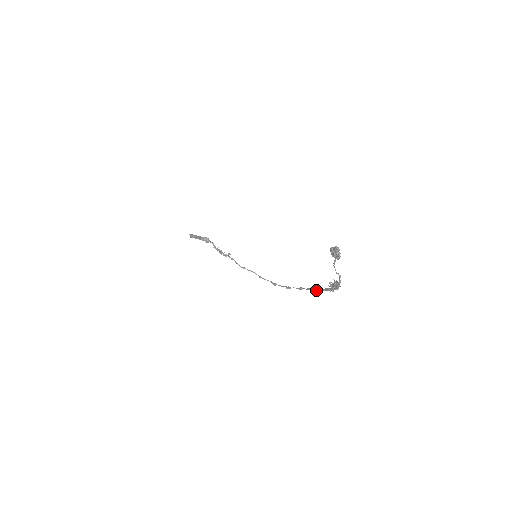
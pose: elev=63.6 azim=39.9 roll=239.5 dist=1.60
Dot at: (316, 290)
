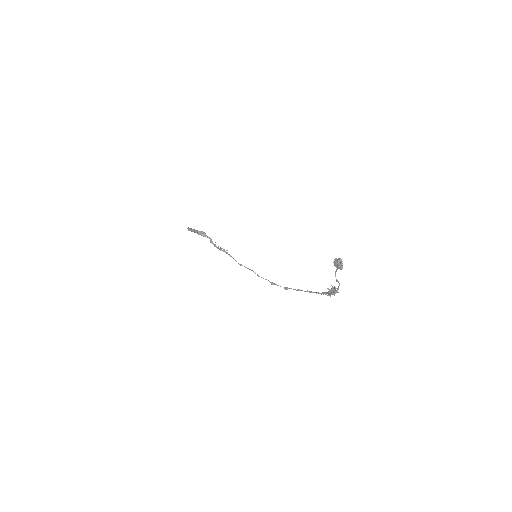
Dot at: occluded
